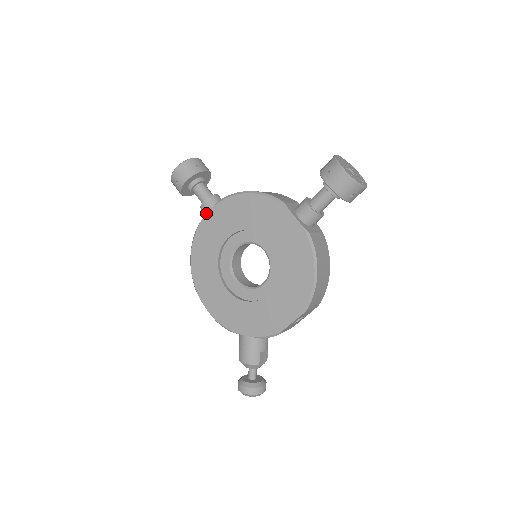
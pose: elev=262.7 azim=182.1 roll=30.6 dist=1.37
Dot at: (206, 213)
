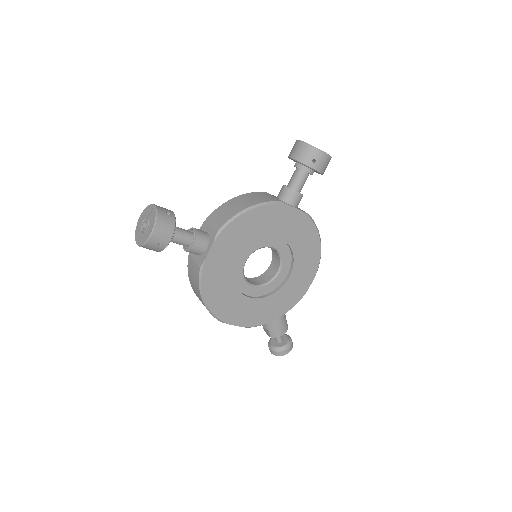
Dot at: (200, 252)
